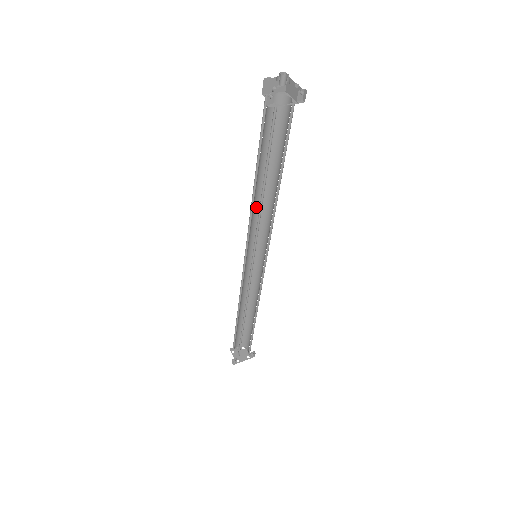
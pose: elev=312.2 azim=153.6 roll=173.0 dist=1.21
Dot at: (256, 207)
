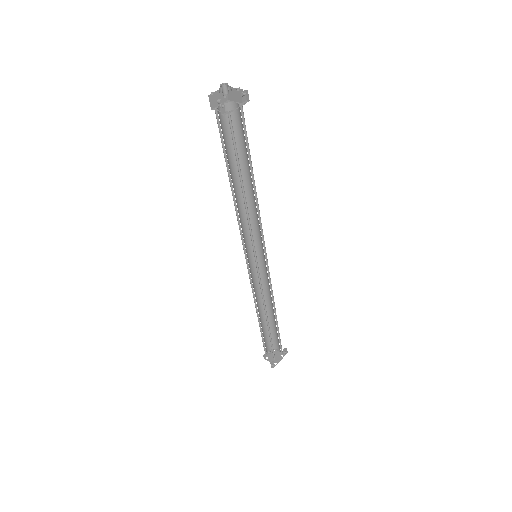
Dot at: (240, 212)
